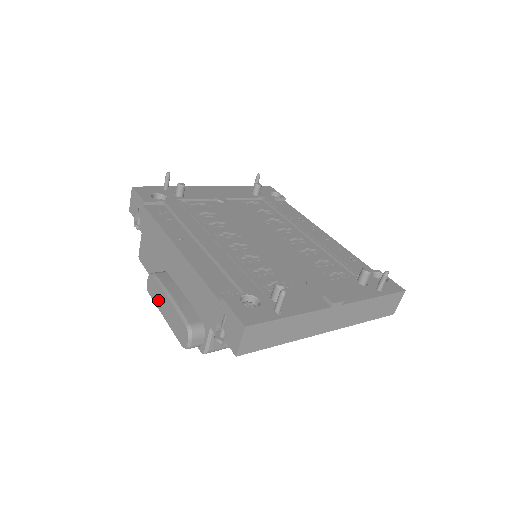
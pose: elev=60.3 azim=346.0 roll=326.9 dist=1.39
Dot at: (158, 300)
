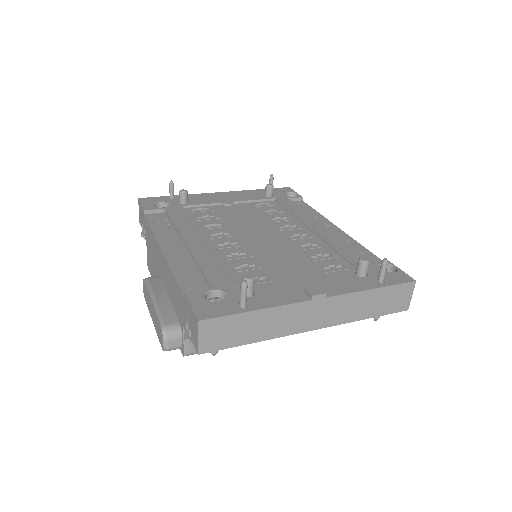
Dot at: (148, 304)
